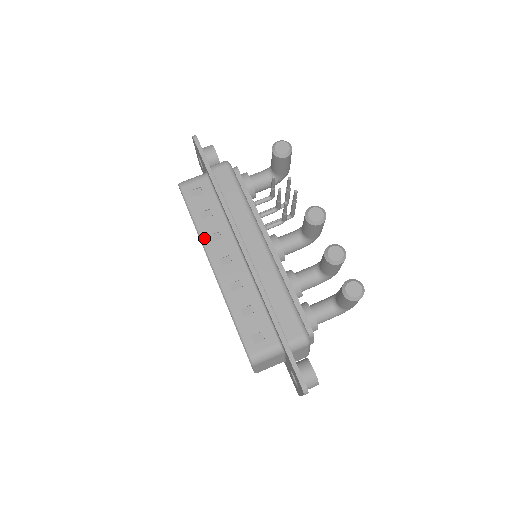
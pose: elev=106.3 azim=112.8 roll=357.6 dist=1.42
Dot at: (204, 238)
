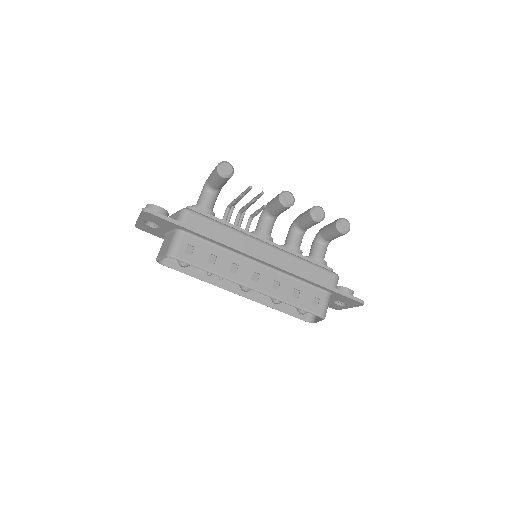
Dot at: (228, 276)
